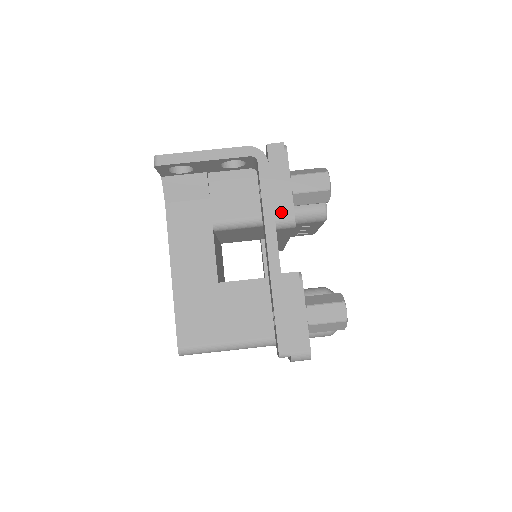
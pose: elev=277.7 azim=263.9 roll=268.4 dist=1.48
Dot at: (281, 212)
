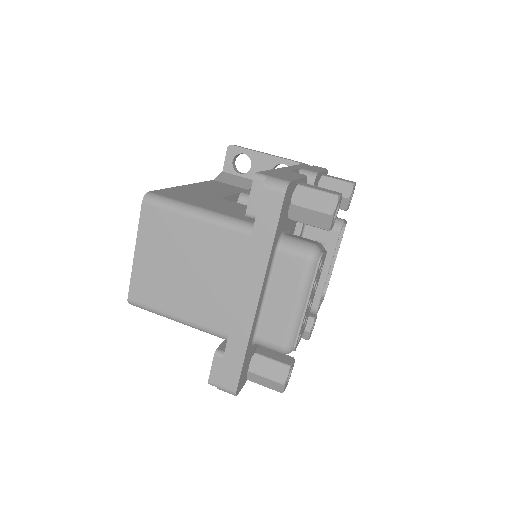
Dot at: (308, 169)
